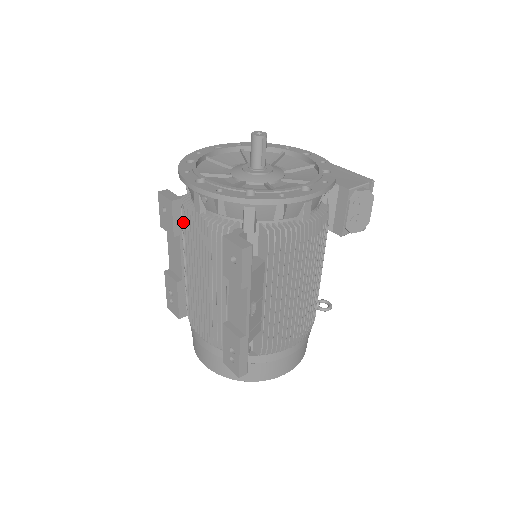
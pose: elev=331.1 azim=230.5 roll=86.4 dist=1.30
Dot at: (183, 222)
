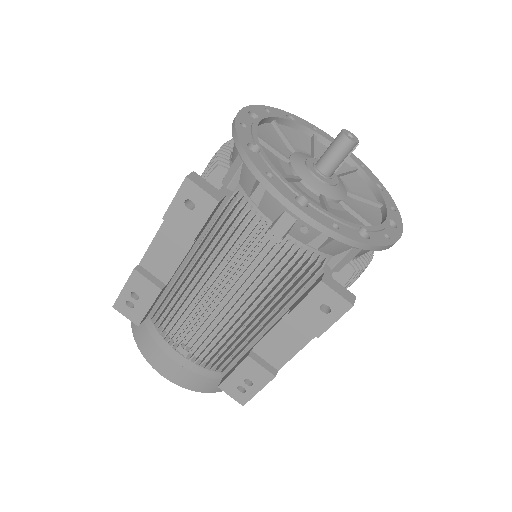
Dot at: (231, 234)
